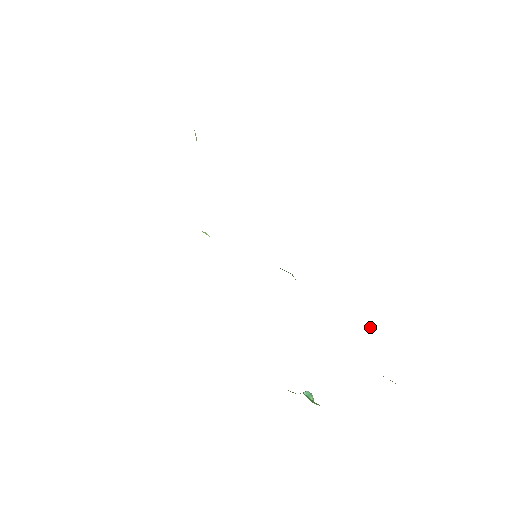
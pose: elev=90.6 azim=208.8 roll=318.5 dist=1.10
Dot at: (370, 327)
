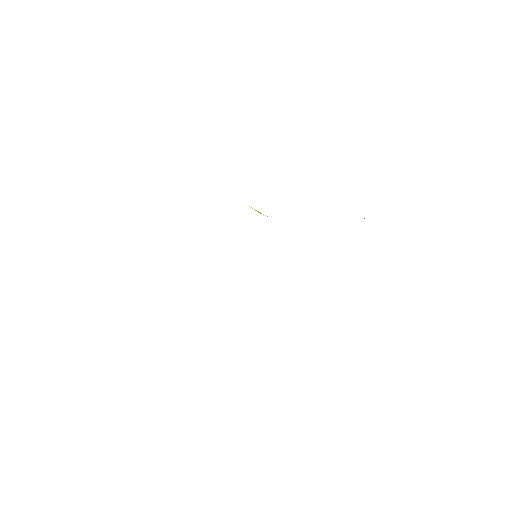
Dot at: occluded
